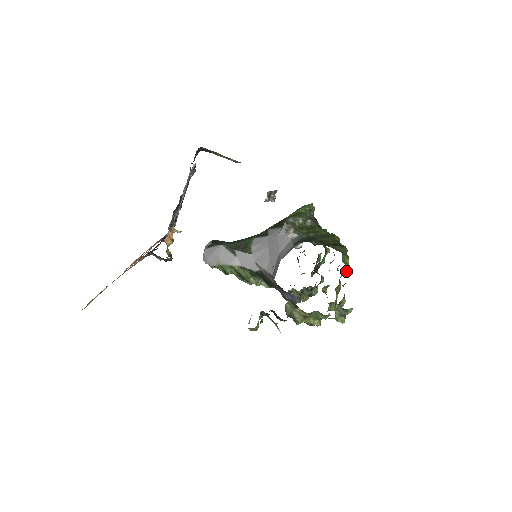
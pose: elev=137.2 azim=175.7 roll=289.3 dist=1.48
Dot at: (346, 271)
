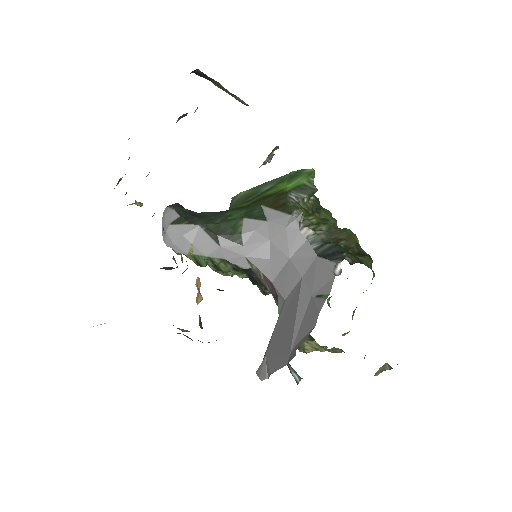
Dot at: occluded
